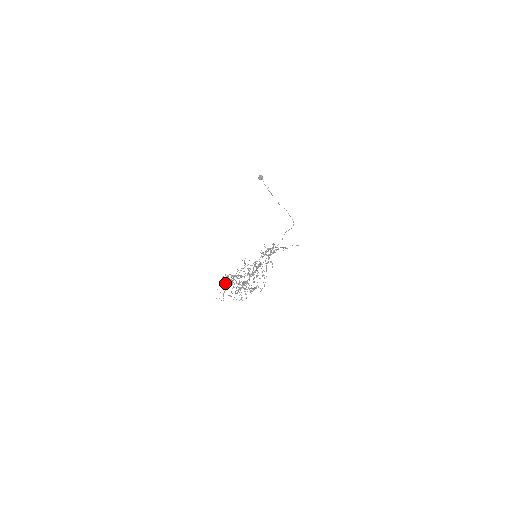
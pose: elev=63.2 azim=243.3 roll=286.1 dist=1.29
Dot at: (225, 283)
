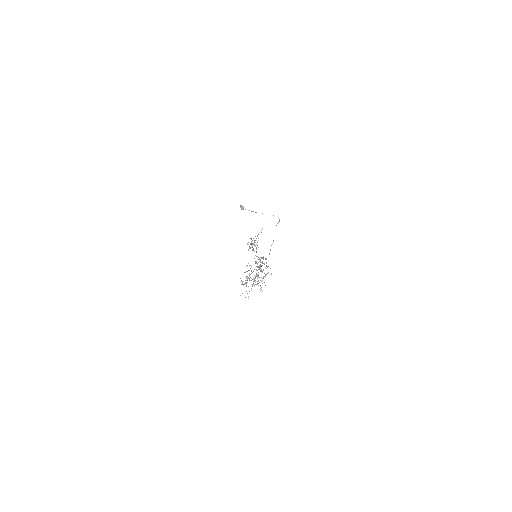
Dot at: occluded
